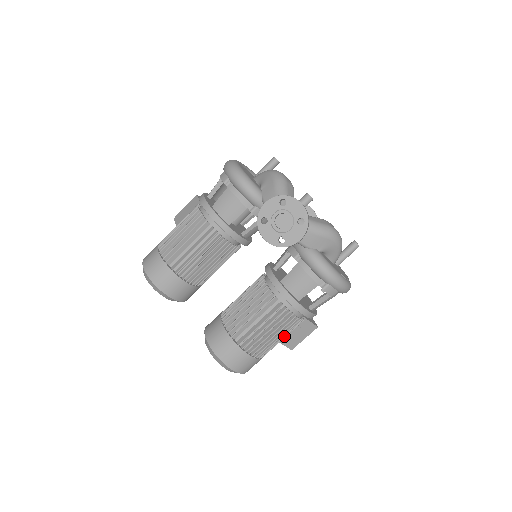
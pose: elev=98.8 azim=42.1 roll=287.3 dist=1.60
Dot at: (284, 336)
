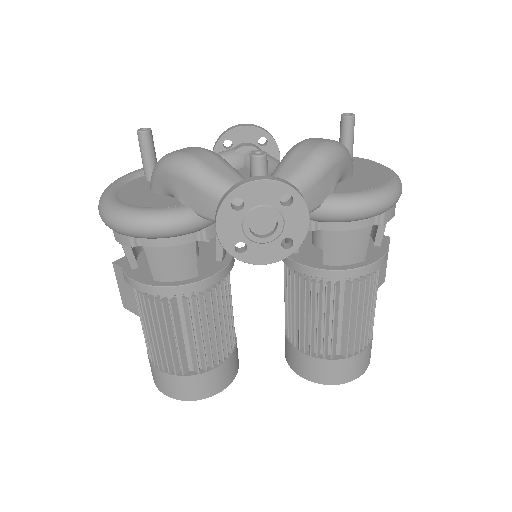
Dot at: (376, 294)
